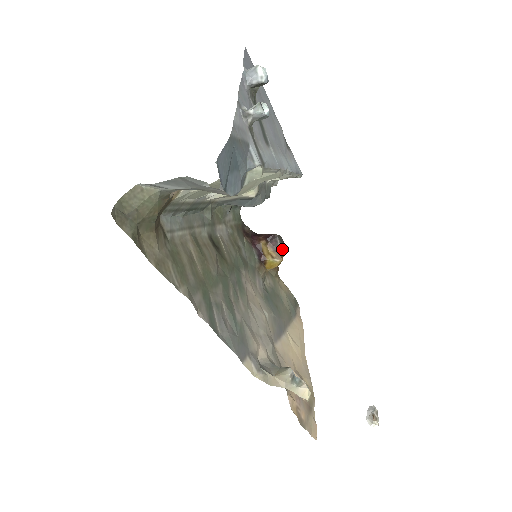
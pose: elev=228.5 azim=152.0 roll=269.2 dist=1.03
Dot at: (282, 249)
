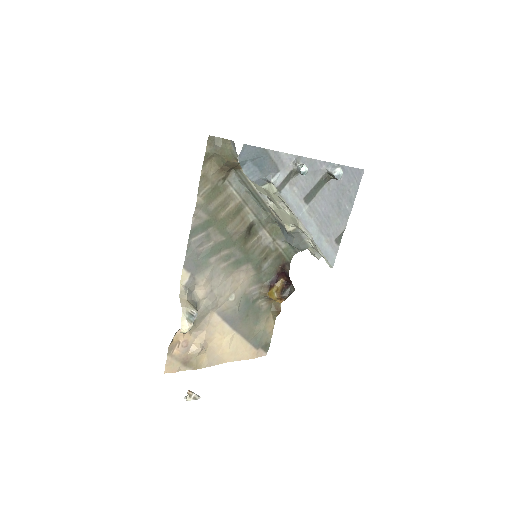
Dot at: (285, 294)
